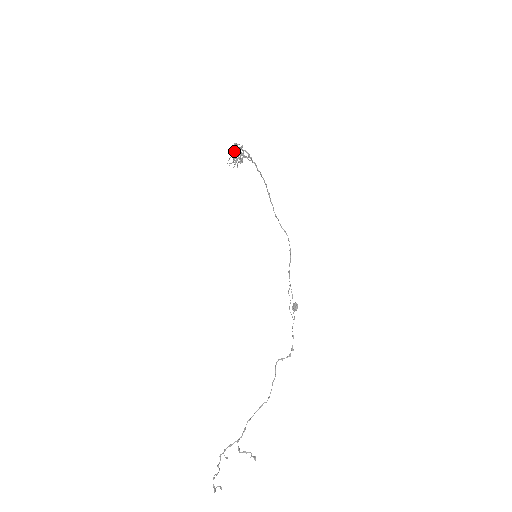
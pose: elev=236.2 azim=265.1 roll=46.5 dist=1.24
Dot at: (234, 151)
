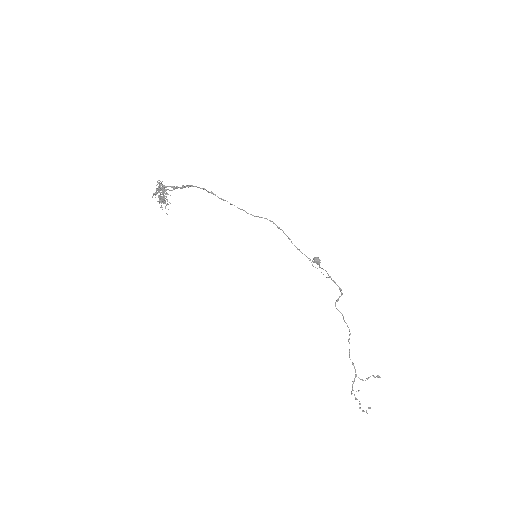
Dot at: occluded
